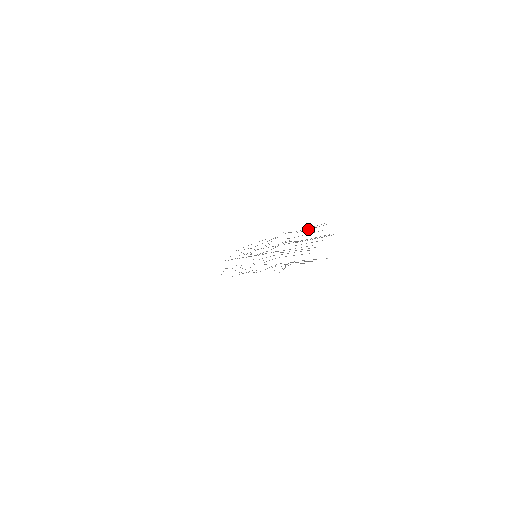
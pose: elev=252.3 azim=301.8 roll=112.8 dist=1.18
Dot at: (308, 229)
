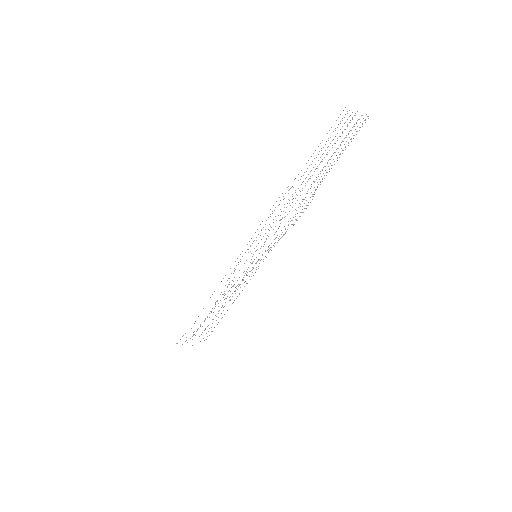
Dot at: occluded
